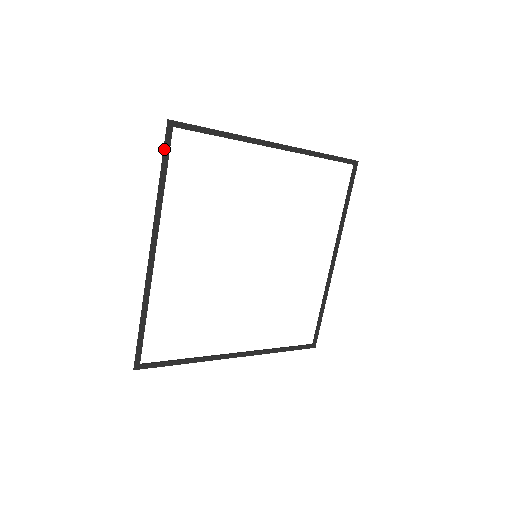
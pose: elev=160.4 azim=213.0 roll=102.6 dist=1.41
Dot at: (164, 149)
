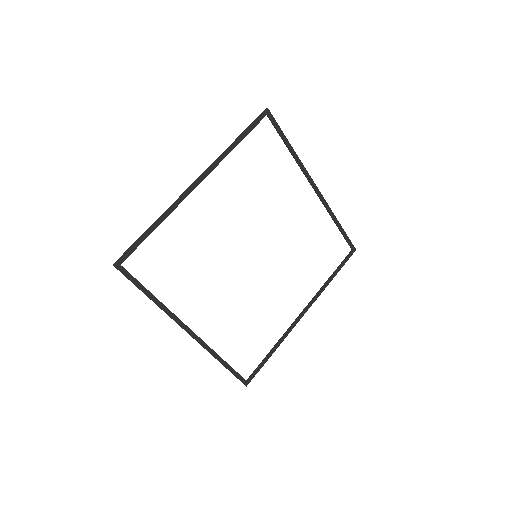
Dot at: (131, 281)
